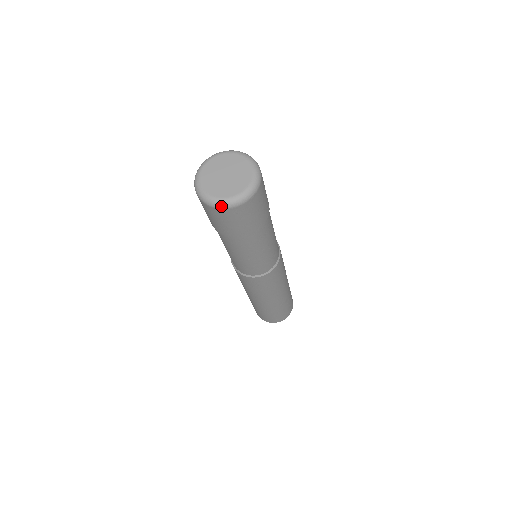
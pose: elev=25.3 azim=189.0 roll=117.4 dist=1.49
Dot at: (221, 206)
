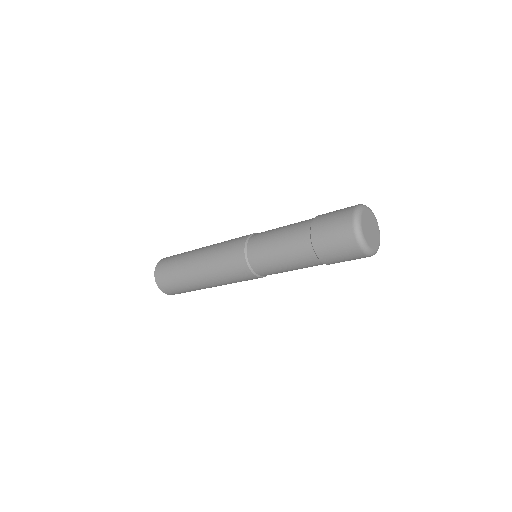
Dot at: (369, 254)
